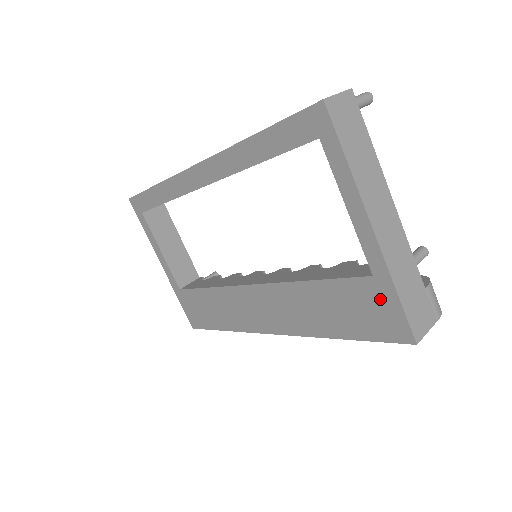
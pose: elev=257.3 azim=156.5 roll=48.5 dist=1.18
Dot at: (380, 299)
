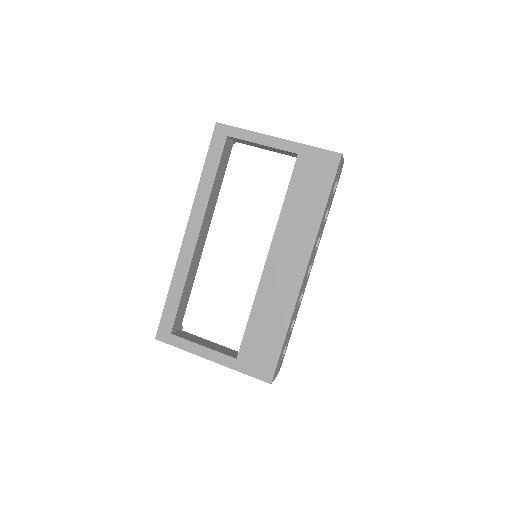
Dot at: (311, 159)
